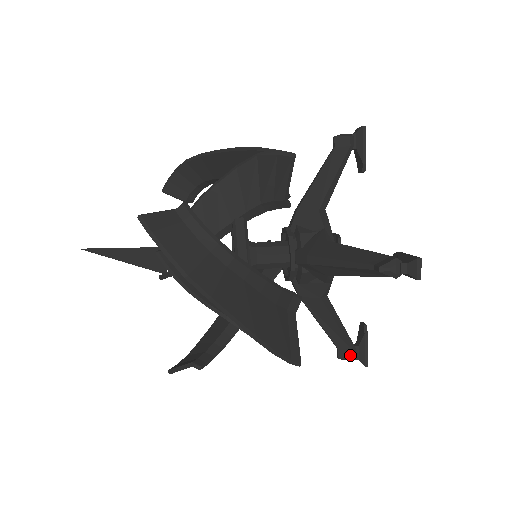
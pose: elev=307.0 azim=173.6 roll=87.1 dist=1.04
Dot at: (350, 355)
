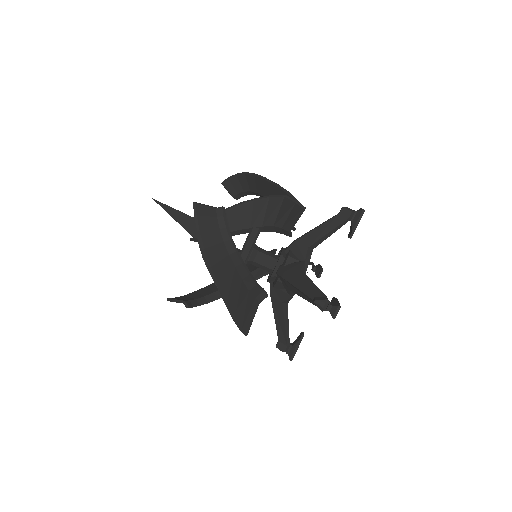
Dot at: (284, 348)
